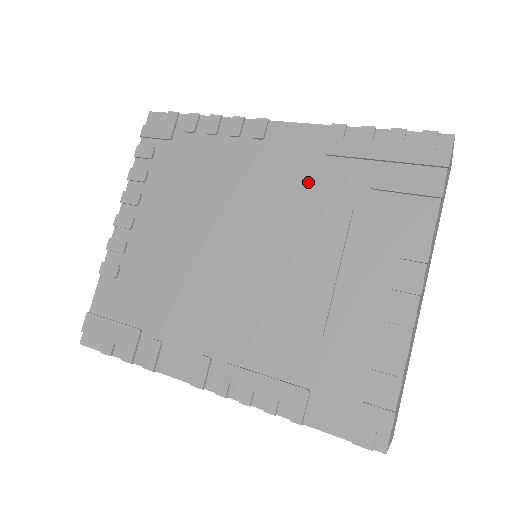
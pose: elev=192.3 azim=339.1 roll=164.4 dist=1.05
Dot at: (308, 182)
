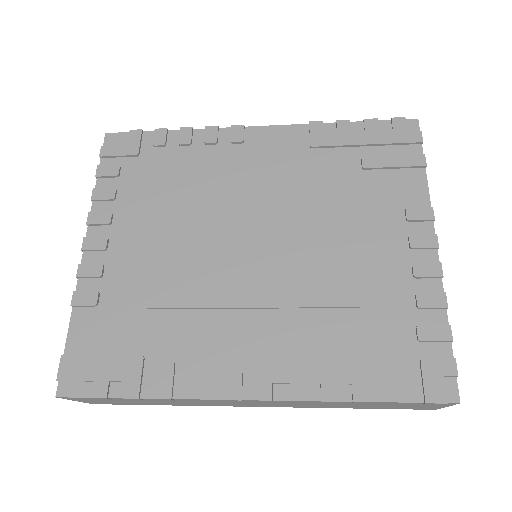
Dot at: (300, 173)
